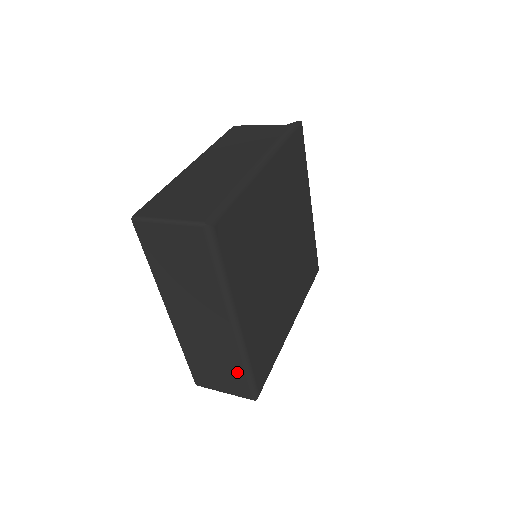
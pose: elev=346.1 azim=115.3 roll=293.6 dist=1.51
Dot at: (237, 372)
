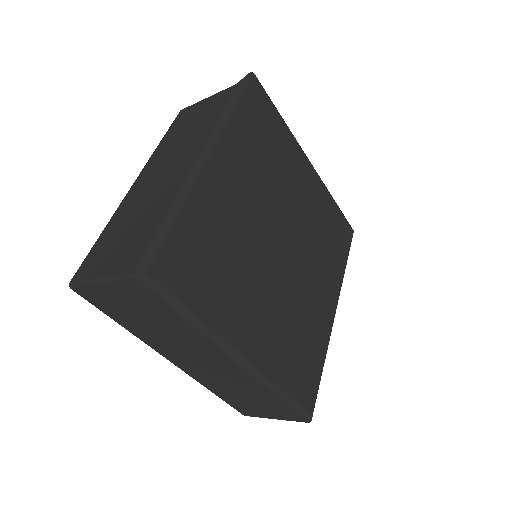
Dot at: (273, 402)
